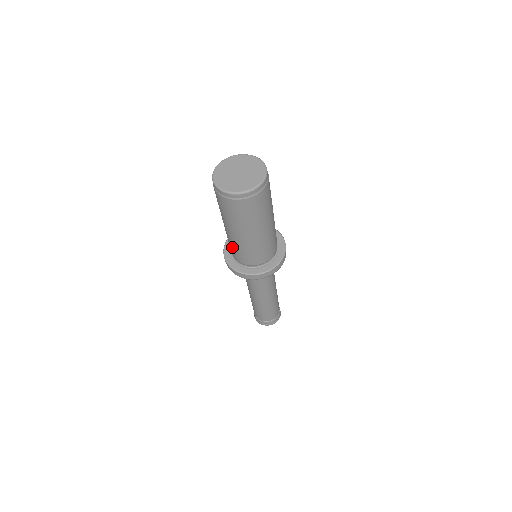
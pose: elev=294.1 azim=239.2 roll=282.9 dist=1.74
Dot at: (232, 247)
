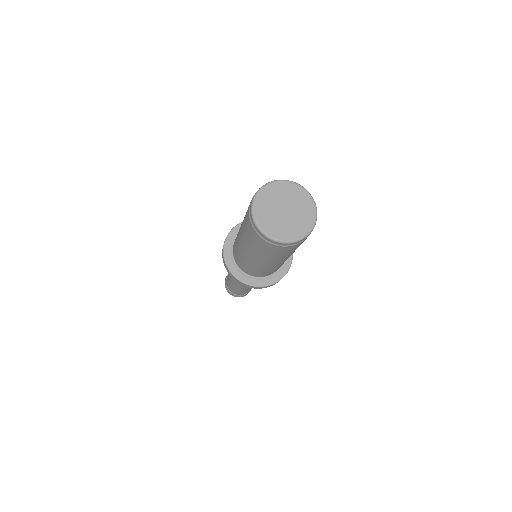
Dot at: (241, 260)
